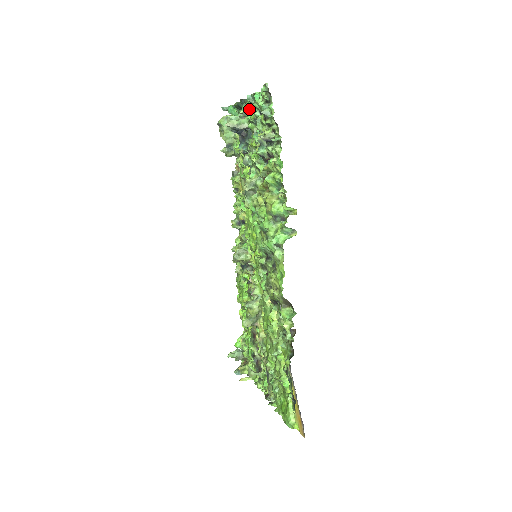
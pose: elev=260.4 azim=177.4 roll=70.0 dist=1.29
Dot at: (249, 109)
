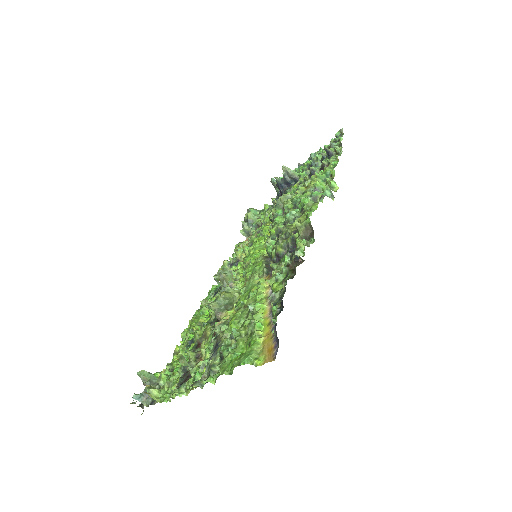
Dot at: (305, 165)
